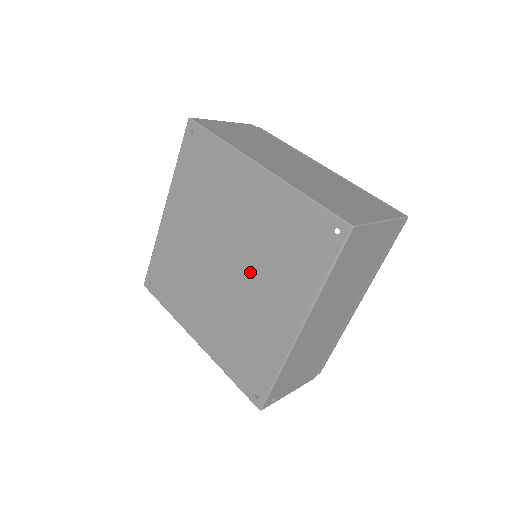
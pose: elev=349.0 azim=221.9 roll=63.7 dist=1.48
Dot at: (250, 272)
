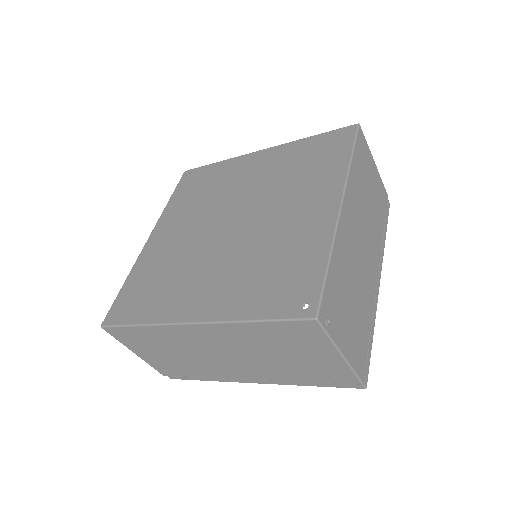
Dot at: (266, 207)
